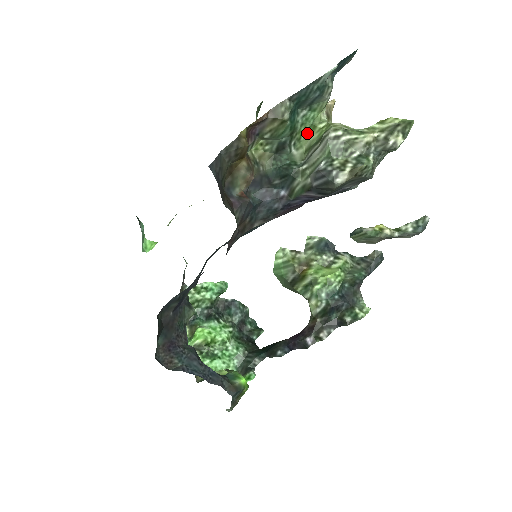
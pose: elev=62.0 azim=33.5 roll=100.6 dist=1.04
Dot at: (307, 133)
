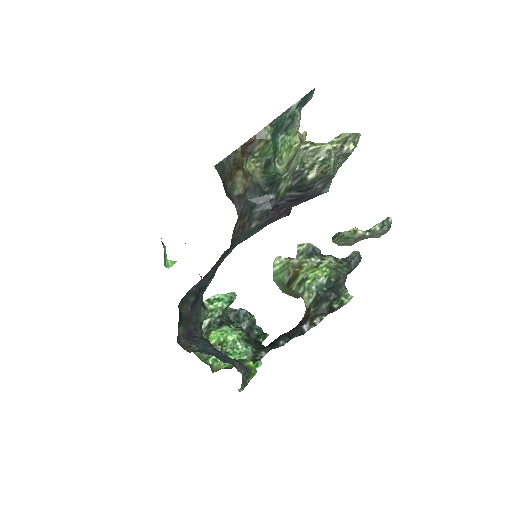
Dot at: (286, 153)
